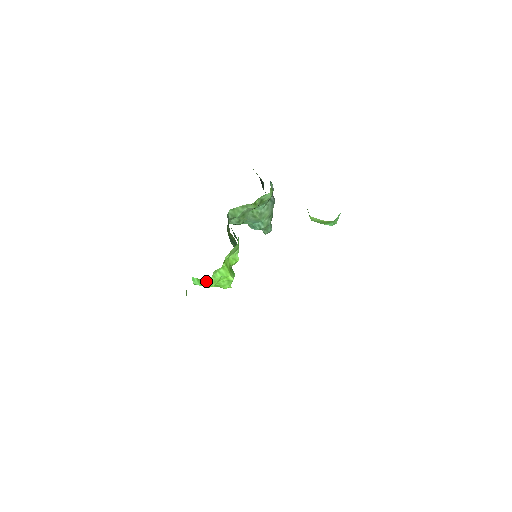
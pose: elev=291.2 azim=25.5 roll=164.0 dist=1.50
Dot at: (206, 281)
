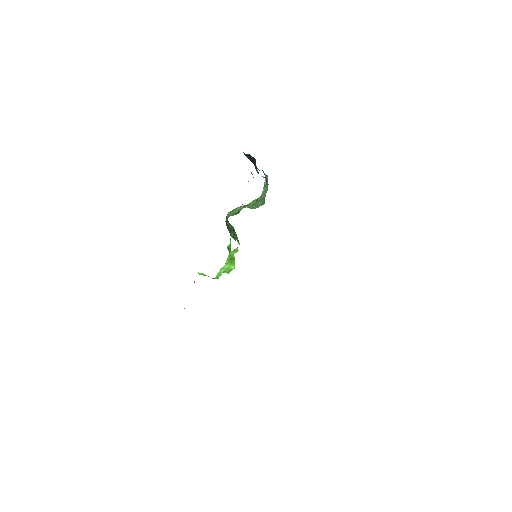
Dot at: occluded
